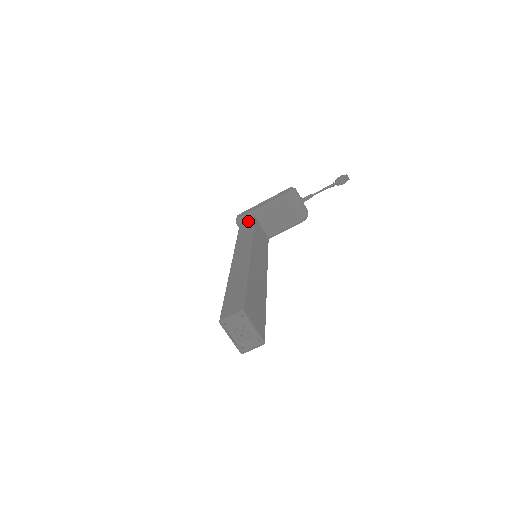
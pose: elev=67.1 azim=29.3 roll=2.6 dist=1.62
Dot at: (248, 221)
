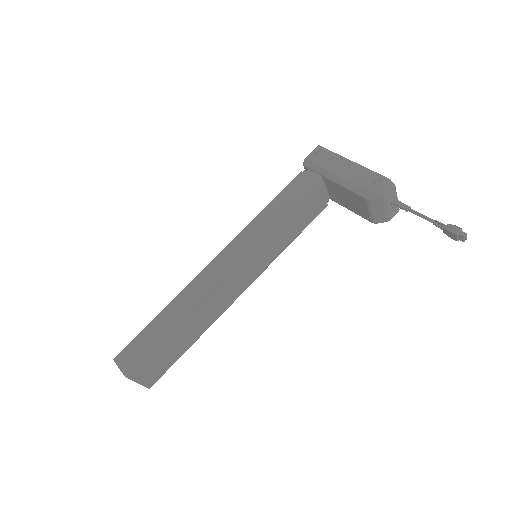
Dot at: (303, 184)
